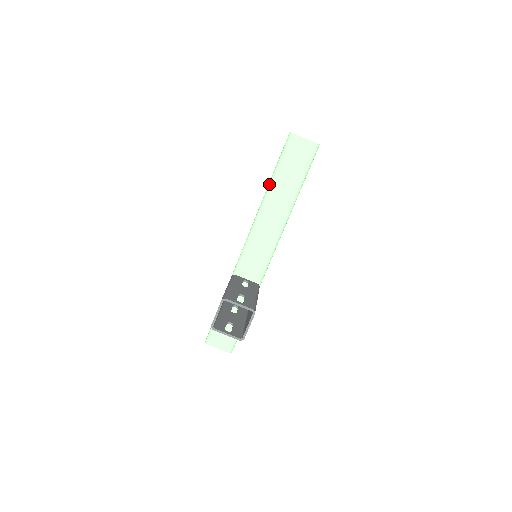
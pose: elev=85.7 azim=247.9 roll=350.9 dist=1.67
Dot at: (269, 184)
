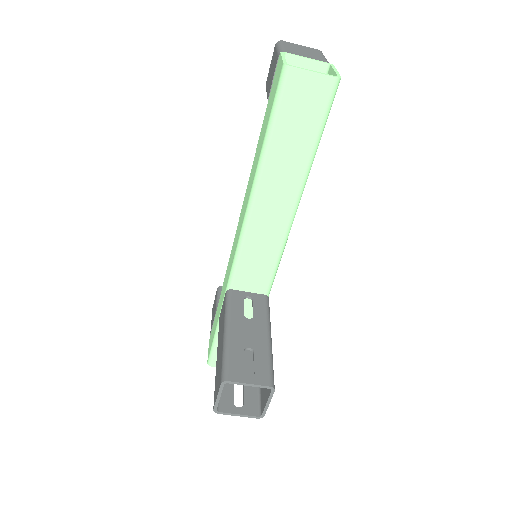
Dot at: (260, 159)
